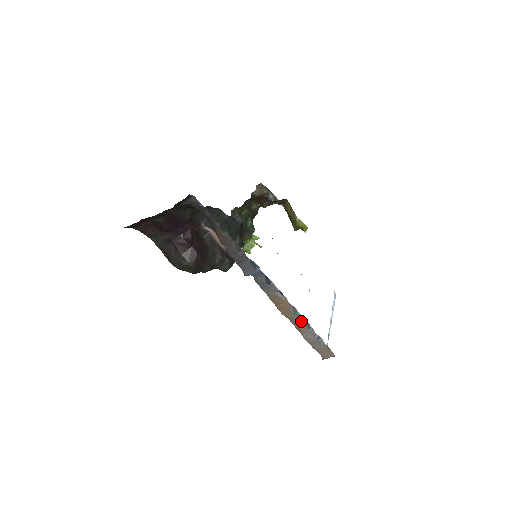
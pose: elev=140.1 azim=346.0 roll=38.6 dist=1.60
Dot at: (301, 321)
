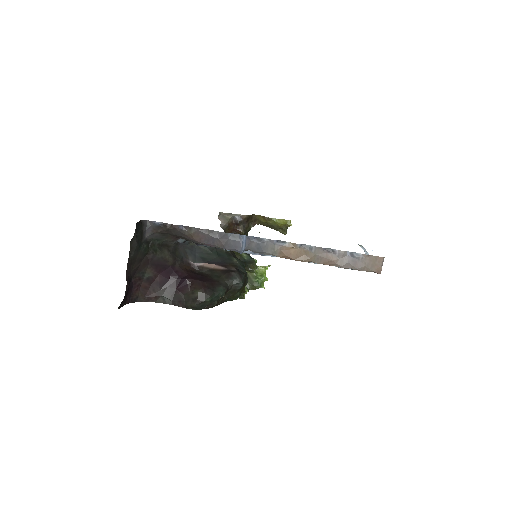
Dot at: (321, 252)
